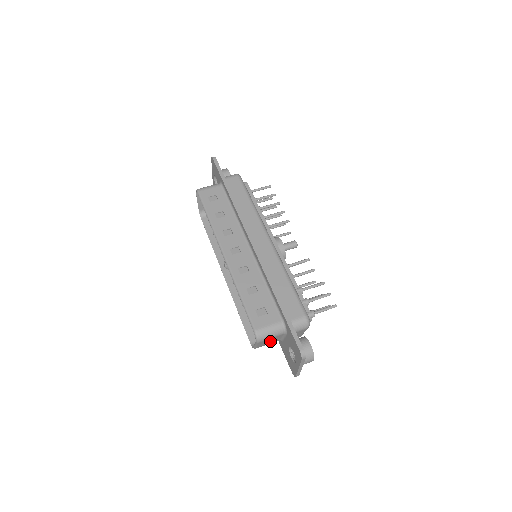
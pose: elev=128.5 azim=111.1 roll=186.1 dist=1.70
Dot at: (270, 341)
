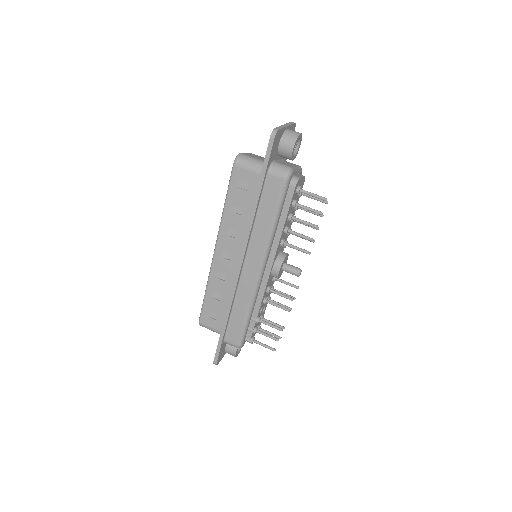
Dot at: occluded
